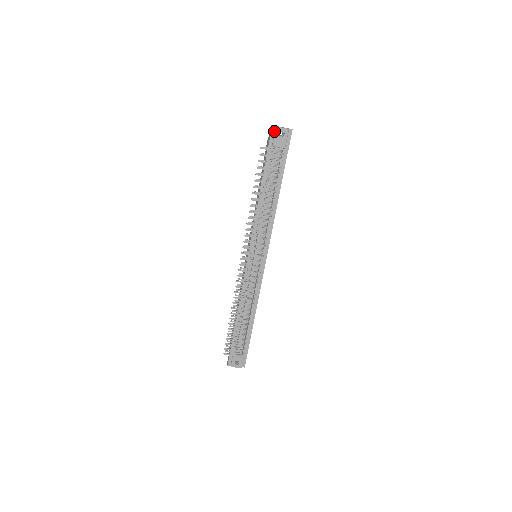
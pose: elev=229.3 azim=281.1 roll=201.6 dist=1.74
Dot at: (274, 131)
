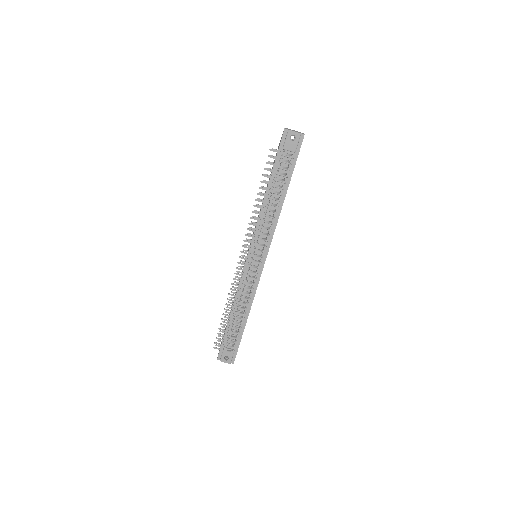
Dot at: (286, 134)
